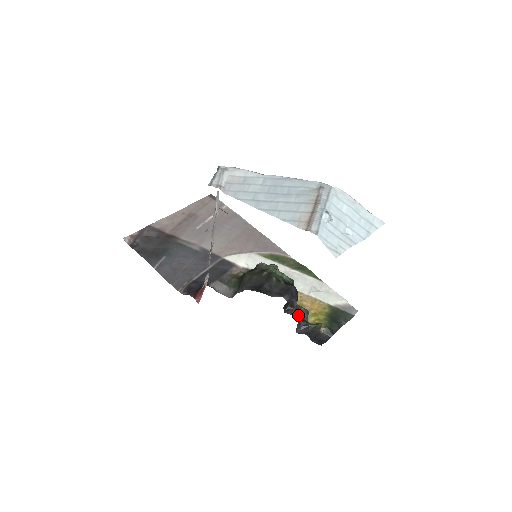
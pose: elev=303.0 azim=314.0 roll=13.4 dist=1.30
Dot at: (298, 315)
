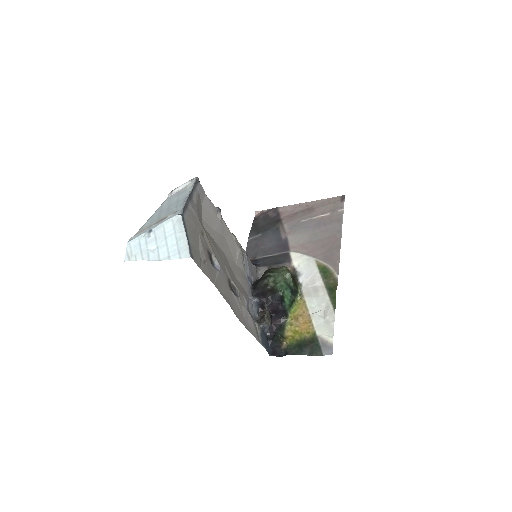
Dot at: (261, 319)
